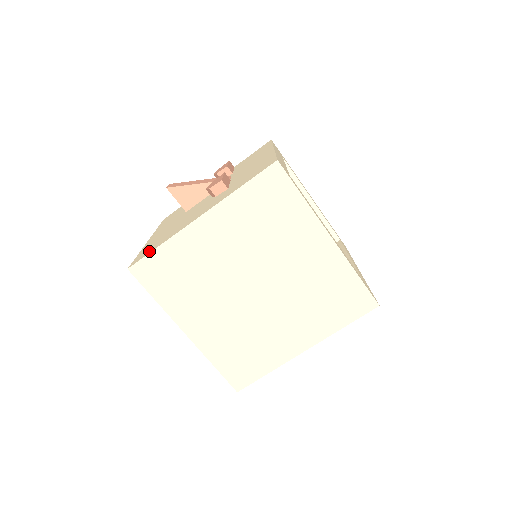
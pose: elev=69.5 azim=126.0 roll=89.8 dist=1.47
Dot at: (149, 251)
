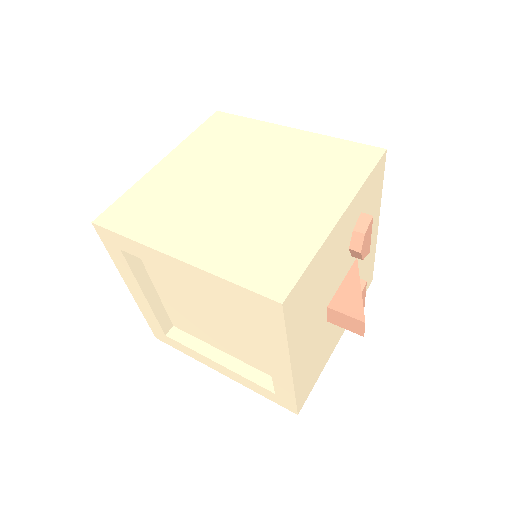
Dot at: occluded
